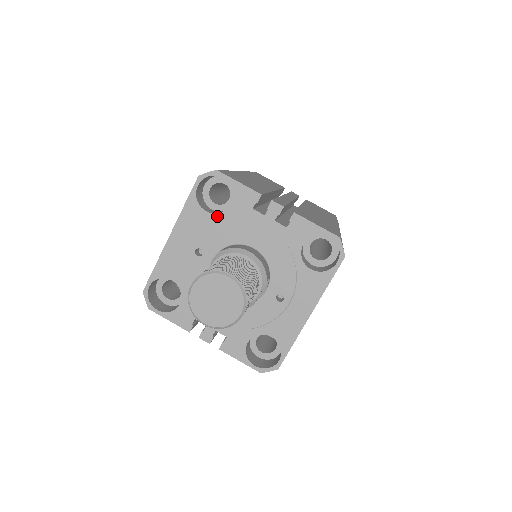
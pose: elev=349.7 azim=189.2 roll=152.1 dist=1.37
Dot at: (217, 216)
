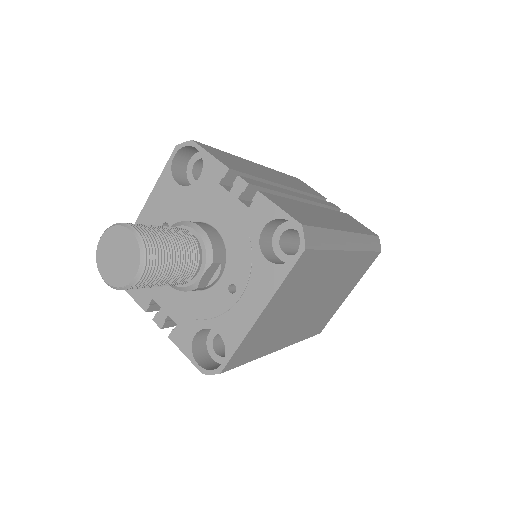
Dot at: (186, 189)
